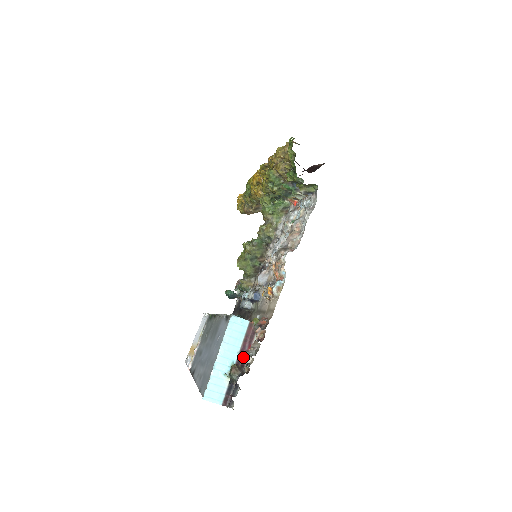
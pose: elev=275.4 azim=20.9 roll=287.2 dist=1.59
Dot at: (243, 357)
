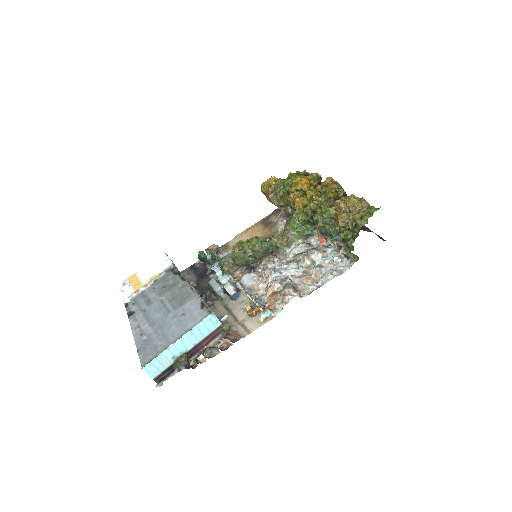
Dot at: (196, 350)
